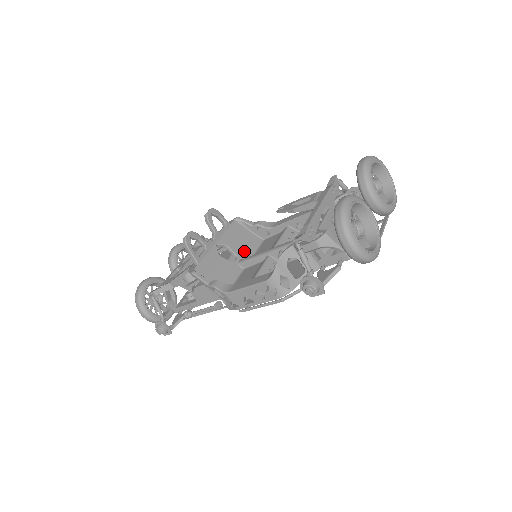
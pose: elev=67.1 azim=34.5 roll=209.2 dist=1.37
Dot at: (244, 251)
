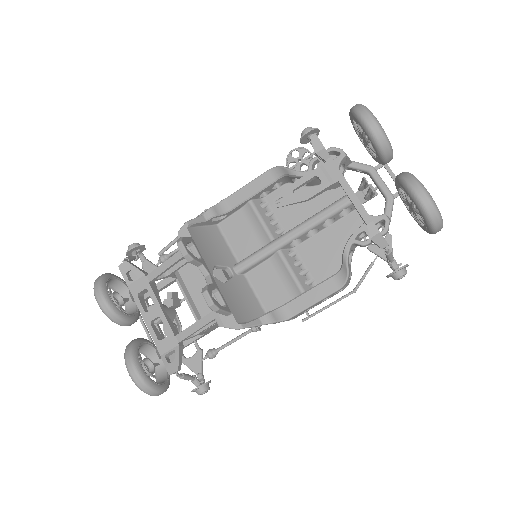
Dot at: (224, 255)
